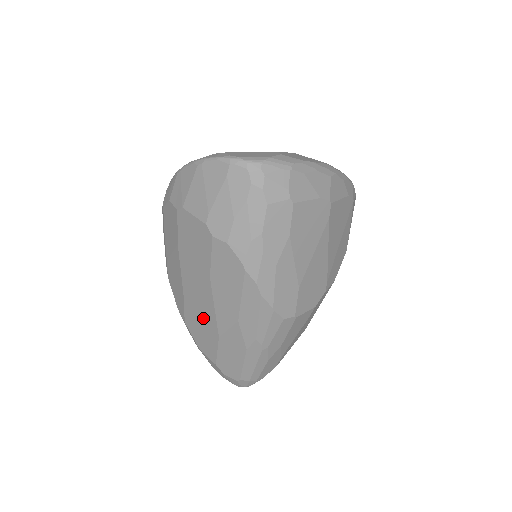
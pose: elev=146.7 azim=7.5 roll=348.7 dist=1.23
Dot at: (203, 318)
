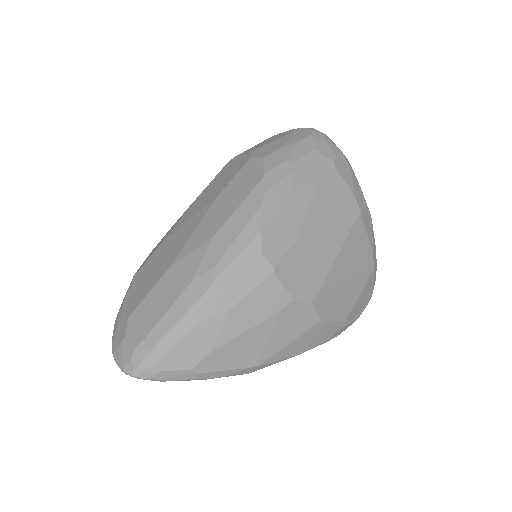
Dot at: (168, 253)
